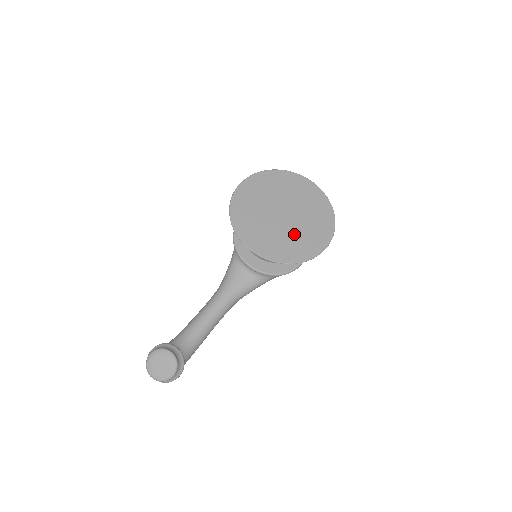
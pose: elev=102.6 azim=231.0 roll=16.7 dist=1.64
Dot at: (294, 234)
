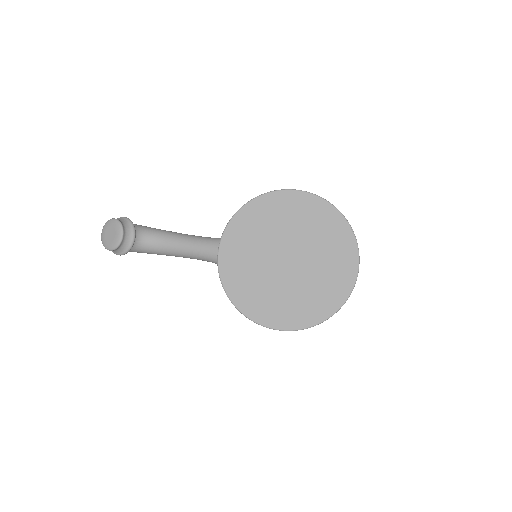
Dot at: (269, 285)
